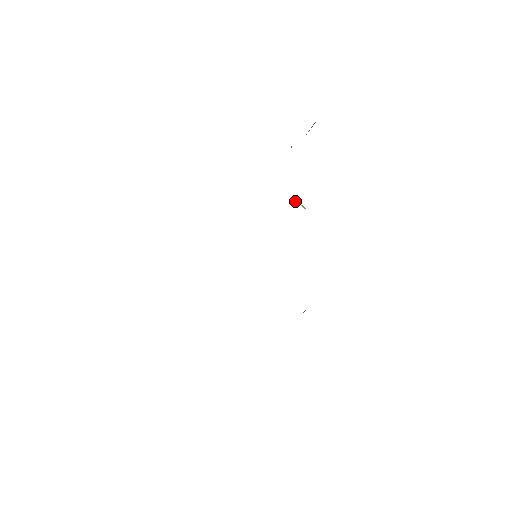
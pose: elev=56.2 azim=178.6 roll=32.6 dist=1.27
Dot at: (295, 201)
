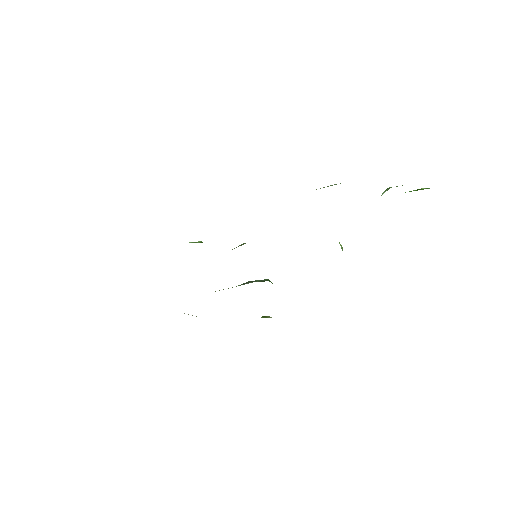
Dot at: occluded
